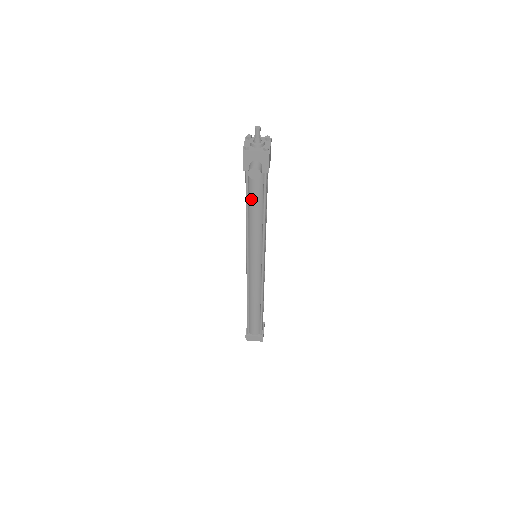
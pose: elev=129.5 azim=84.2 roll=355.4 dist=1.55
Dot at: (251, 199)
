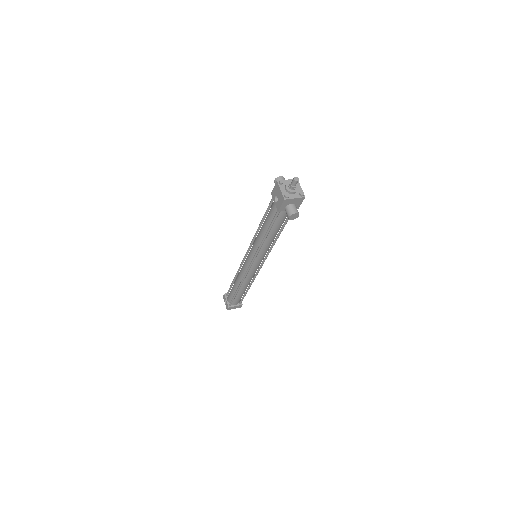
Dot at: (274, 226)
